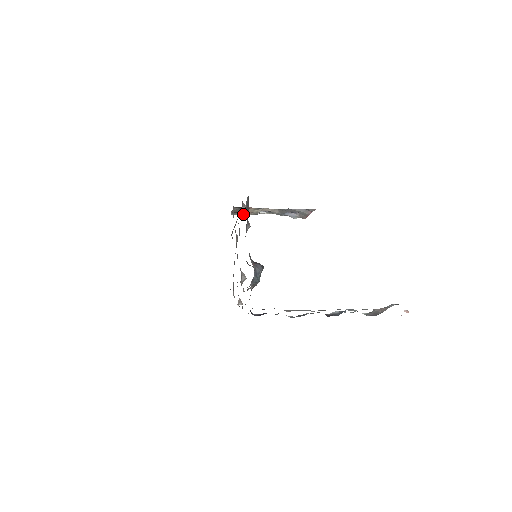
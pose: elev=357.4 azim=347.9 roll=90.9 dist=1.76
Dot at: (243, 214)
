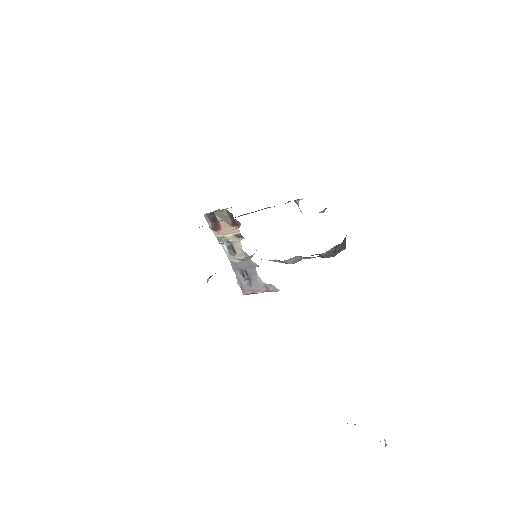
Dot at: (215, 227)
